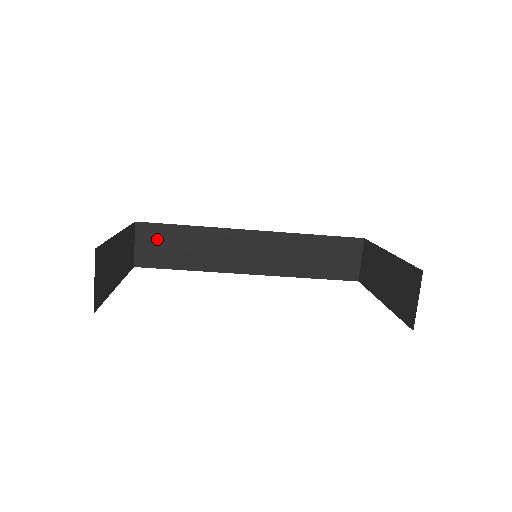
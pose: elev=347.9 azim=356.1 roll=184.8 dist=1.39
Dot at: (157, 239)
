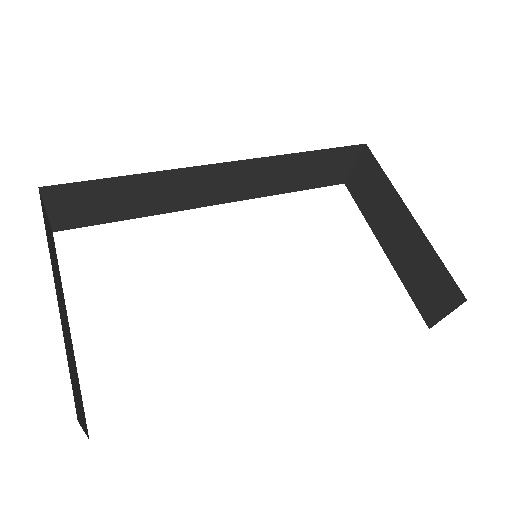
Dot at: (81, 199)
